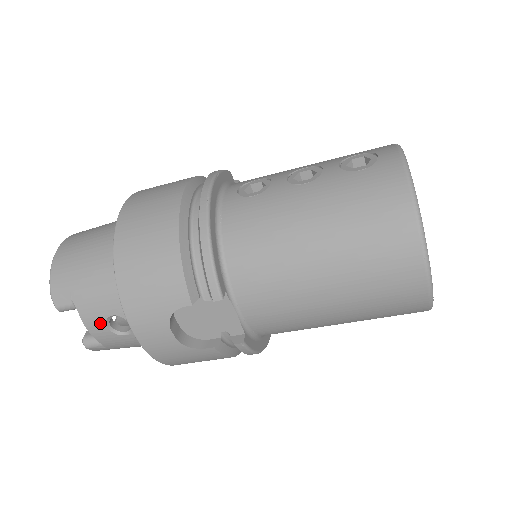
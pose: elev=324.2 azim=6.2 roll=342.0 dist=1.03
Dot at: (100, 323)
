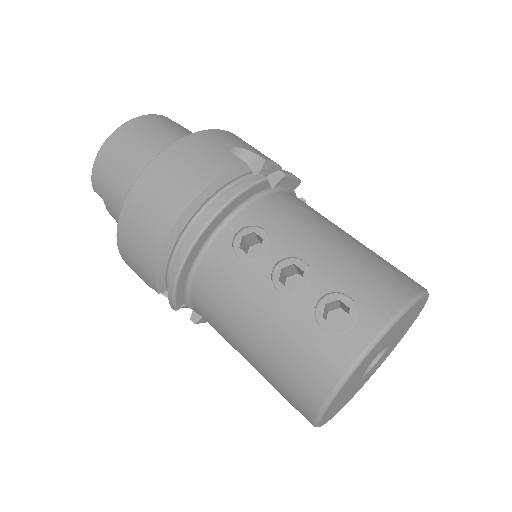
Dot at: occluded
